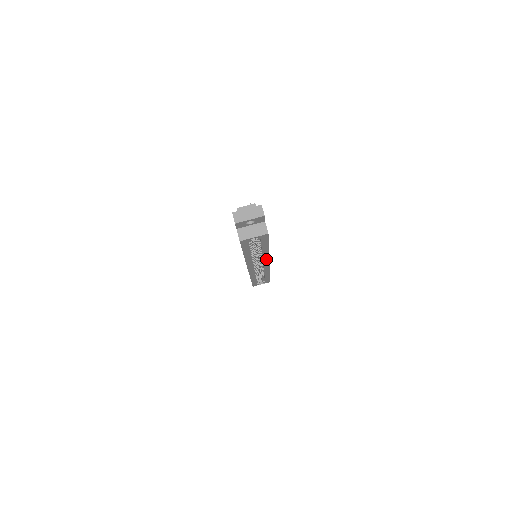
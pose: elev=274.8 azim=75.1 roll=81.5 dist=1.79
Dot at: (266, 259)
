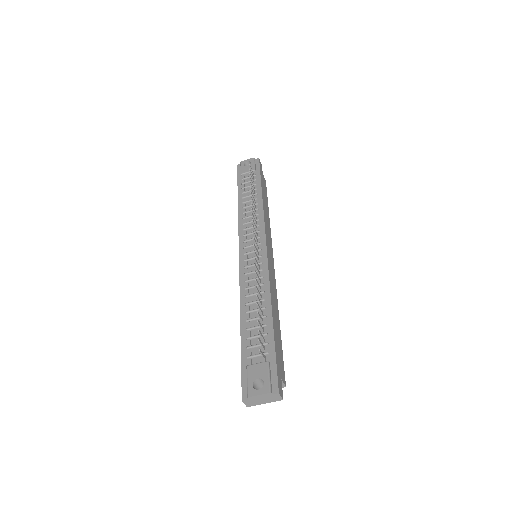
Dot at: occluded
